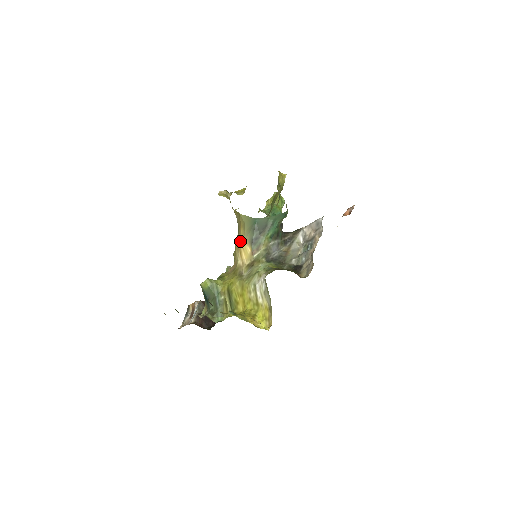
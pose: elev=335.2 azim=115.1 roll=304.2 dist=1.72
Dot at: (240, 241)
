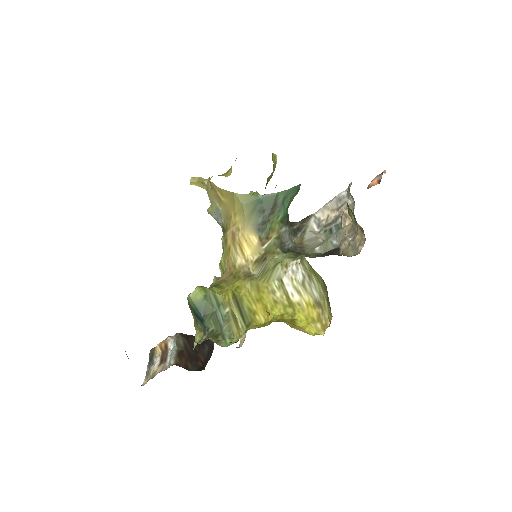
Dot at: (238, 232)
